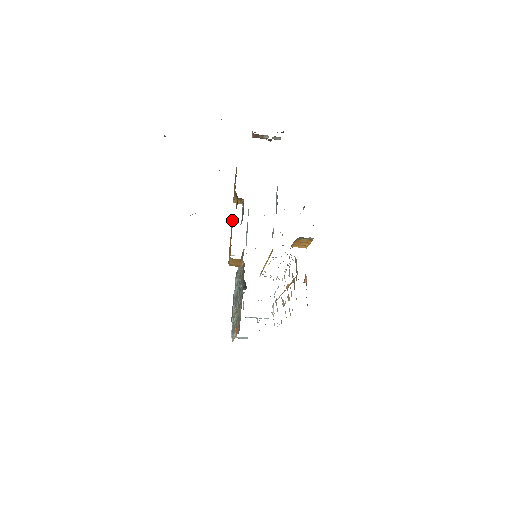
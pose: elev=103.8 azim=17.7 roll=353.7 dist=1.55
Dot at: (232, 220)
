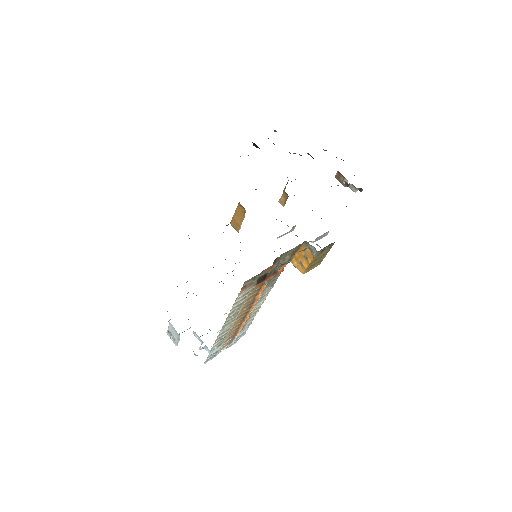
Dot at: occluded
